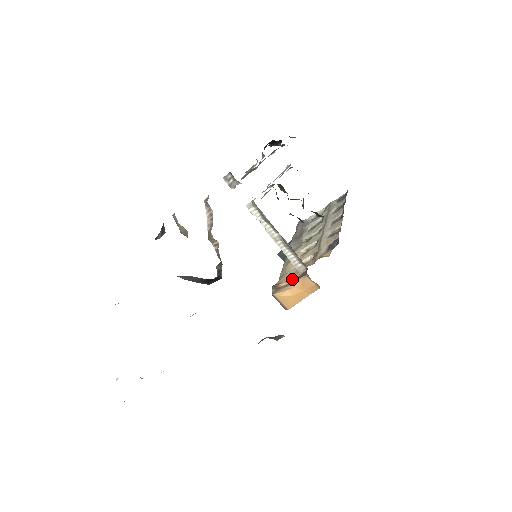
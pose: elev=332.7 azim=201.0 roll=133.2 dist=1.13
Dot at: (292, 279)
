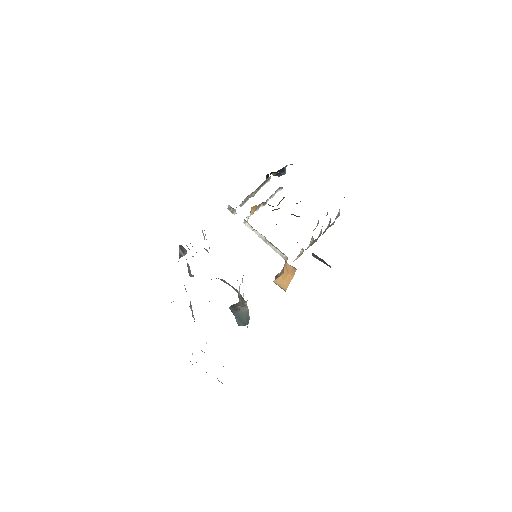
Dot at: occluded
